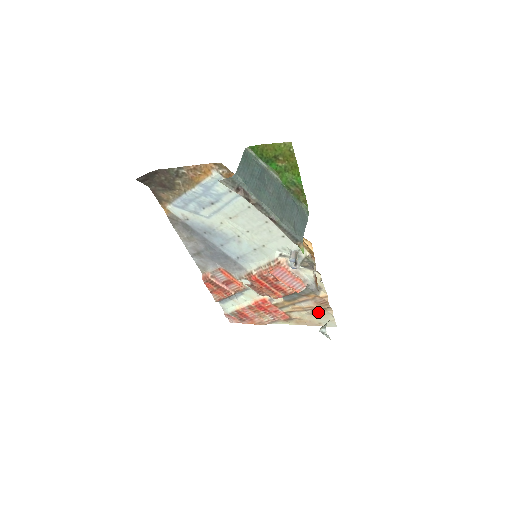
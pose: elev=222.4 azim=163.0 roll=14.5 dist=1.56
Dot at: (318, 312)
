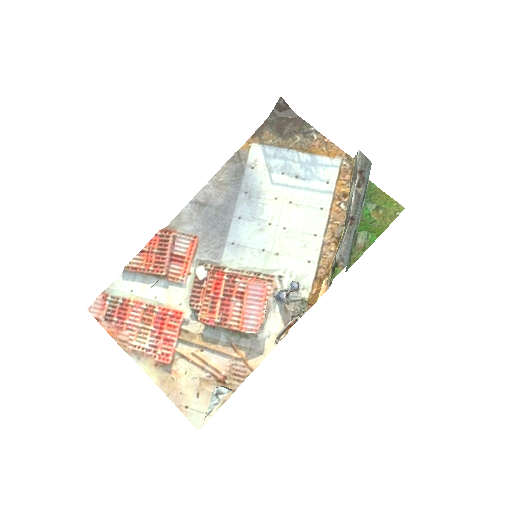
Dot at: (211, 386)
